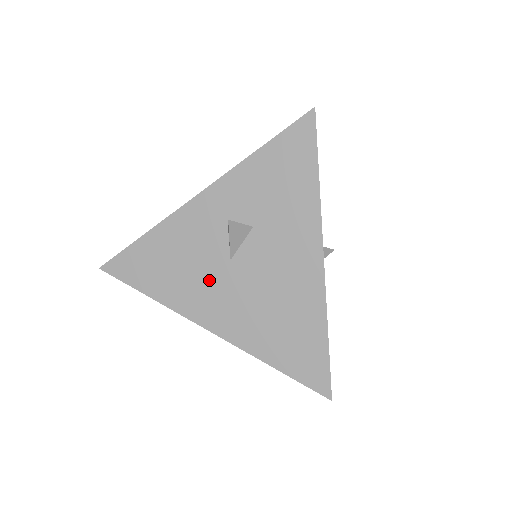
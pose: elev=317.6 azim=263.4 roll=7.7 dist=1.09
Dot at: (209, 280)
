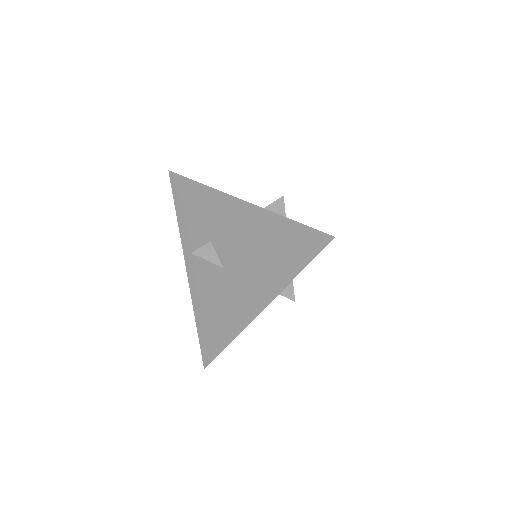
Dot at: occluded
